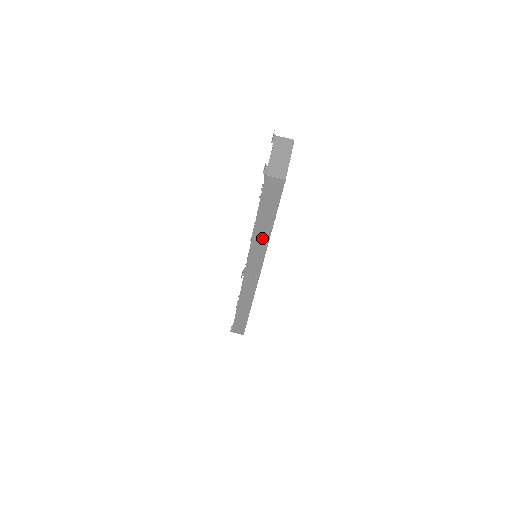
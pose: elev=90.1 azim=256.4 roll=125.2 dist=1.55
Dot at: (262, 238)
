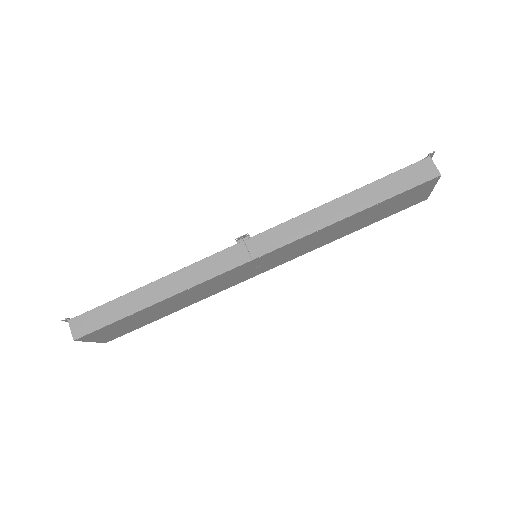
Dot at: (332, 214)
